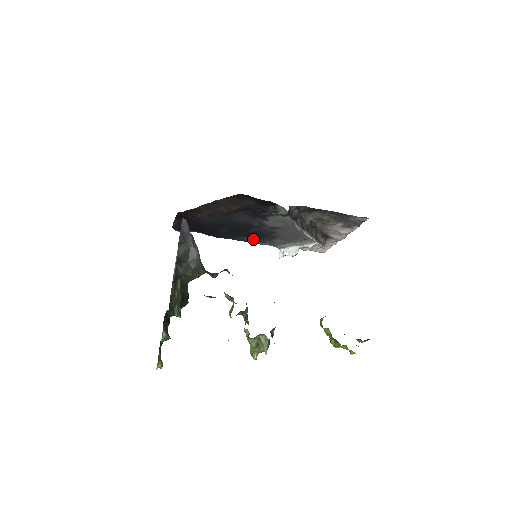
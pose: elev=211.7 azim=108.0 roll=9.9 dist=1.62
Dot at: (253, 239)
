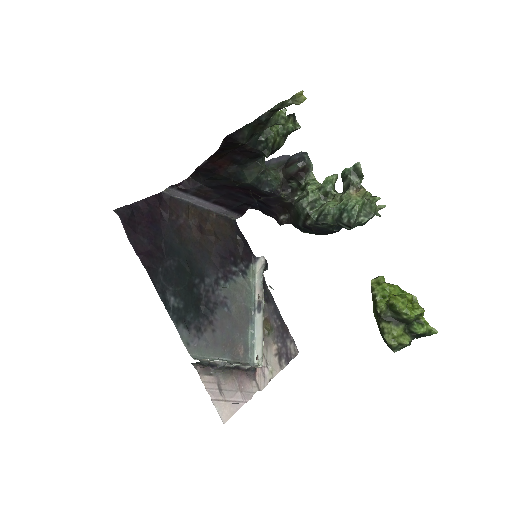
Dot at: (181, 312)
